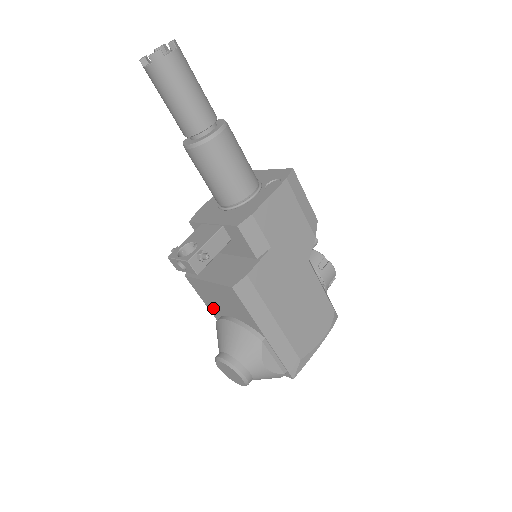
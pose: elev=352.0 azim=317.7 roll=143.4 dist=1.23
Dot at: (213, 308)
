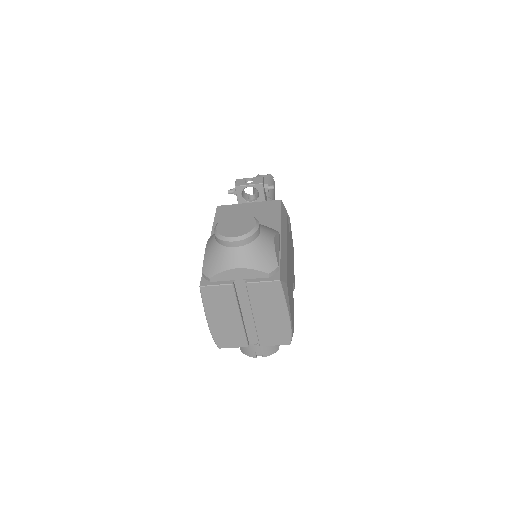
Dot at: occluded
